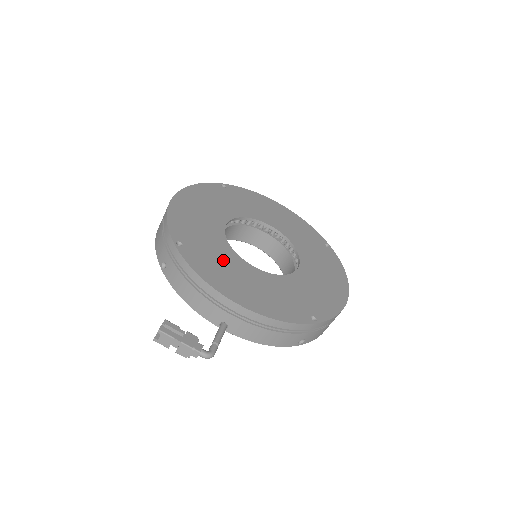
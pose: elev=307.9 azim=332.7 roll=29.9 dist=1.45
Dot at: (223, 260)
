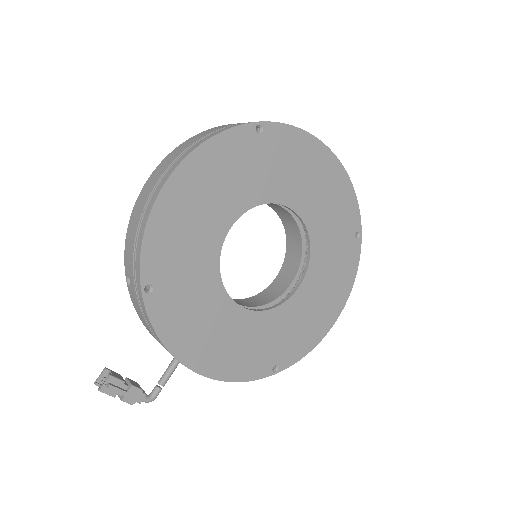
Dot at: (201, 304)
